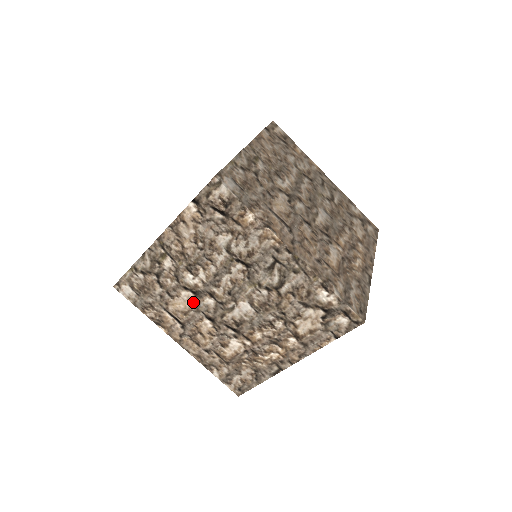
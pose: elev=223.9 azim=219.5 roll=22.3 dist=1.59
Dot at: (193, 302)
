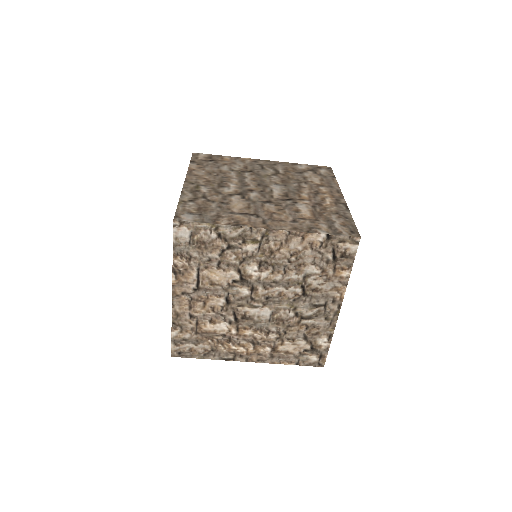
Dot at: (231, 283)
